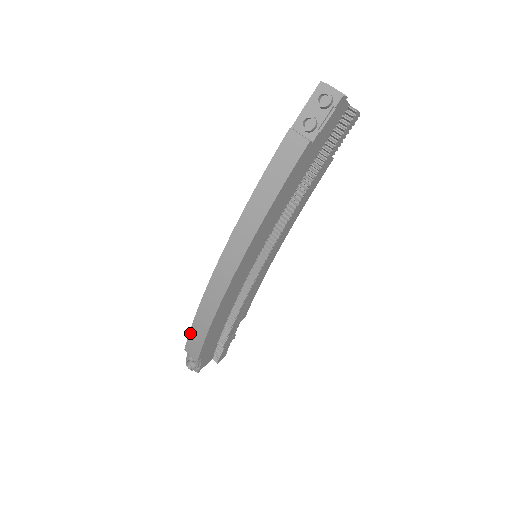
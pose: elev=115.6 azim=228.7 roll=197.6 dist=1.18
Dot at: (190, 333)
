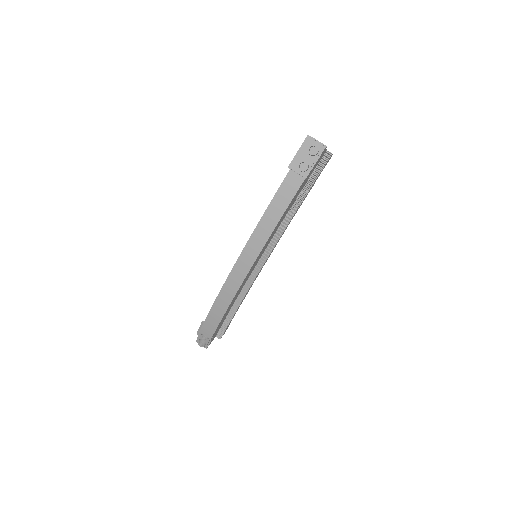
Dot at: (207, 318)
